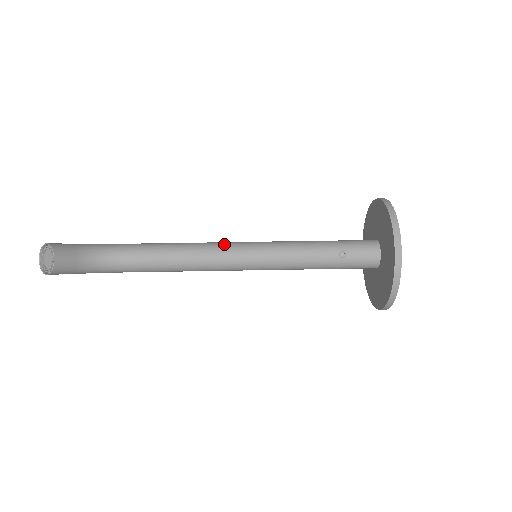
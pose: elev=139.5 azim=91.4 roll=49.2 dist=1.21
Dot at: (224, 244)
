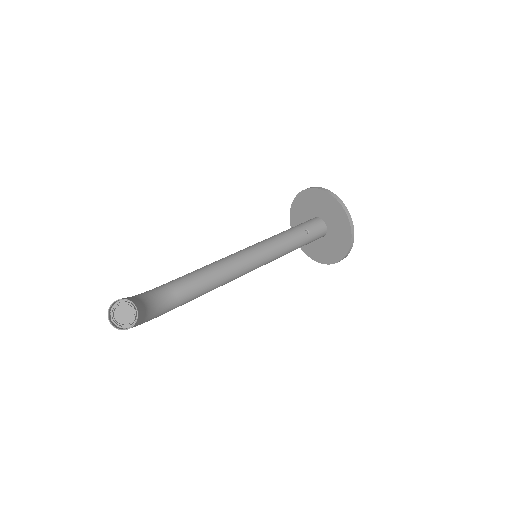
Dot at: (233, 255)
